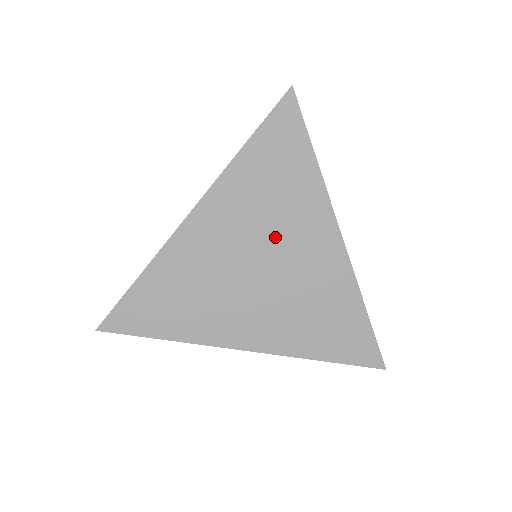
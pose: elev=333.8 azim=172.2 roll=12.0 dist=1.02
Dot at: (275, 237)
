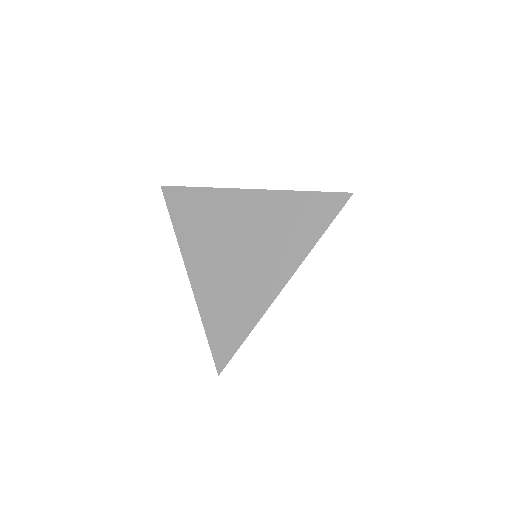
Dot at: (261, 246)
